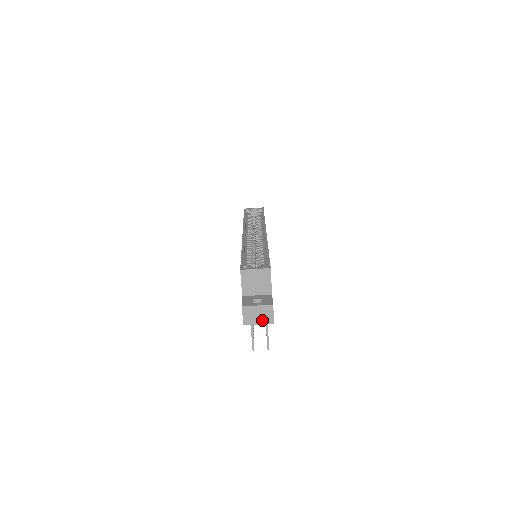
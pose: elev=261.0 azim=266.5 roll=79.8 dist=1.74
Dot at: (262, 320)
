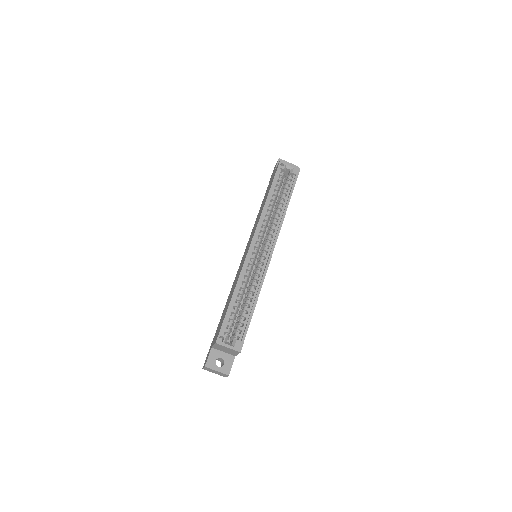
Dot at: occluded
